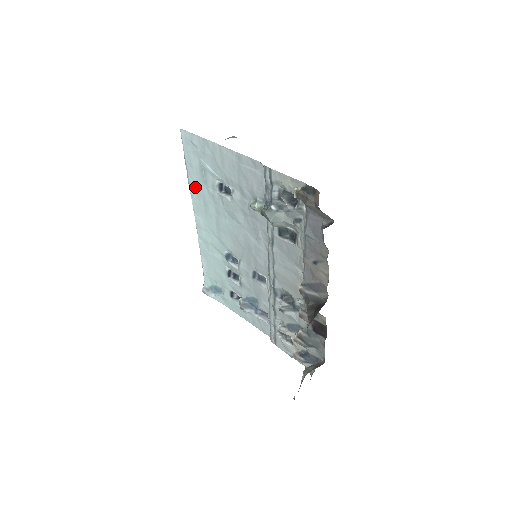
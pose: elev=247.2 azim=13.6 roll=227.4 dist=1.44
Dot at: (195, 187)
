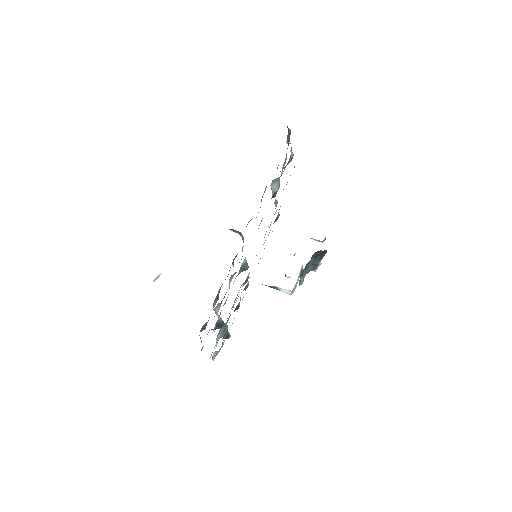
Dot at: occluded
